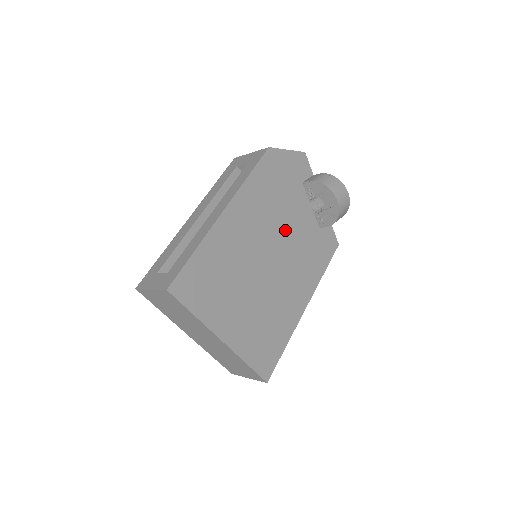
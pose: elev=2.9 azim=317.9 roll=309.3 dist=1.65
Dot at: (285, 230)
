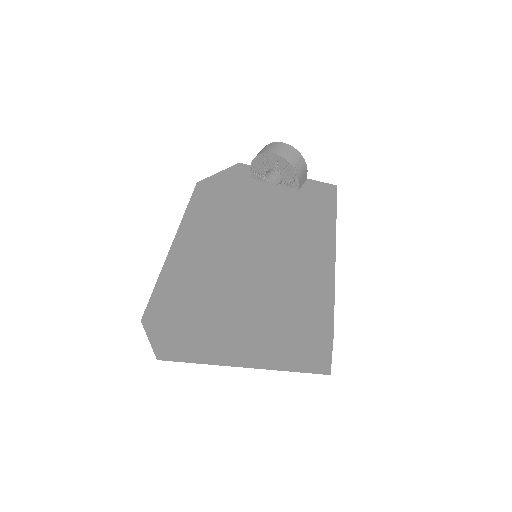
Dot at: (256, 214)
